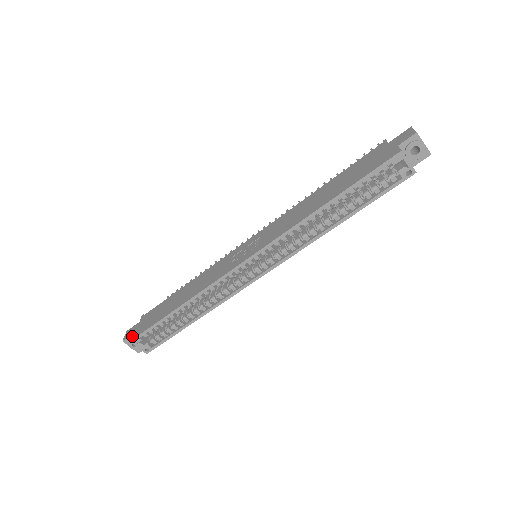
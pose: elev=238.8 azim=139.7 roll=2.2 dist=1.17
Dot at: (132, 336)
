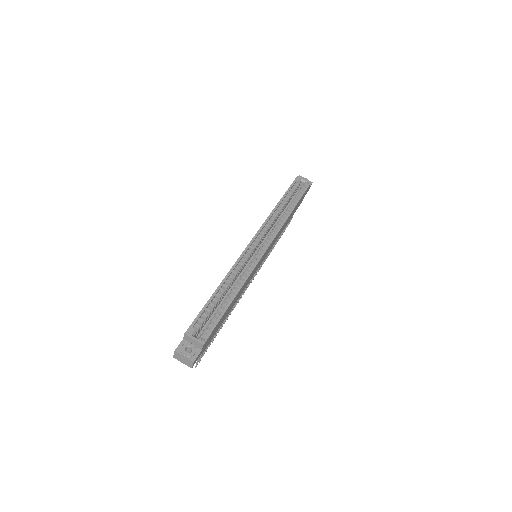
Dot at: (184, 335)
